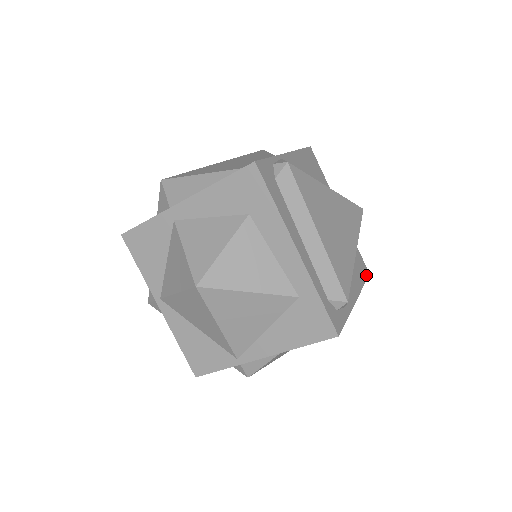
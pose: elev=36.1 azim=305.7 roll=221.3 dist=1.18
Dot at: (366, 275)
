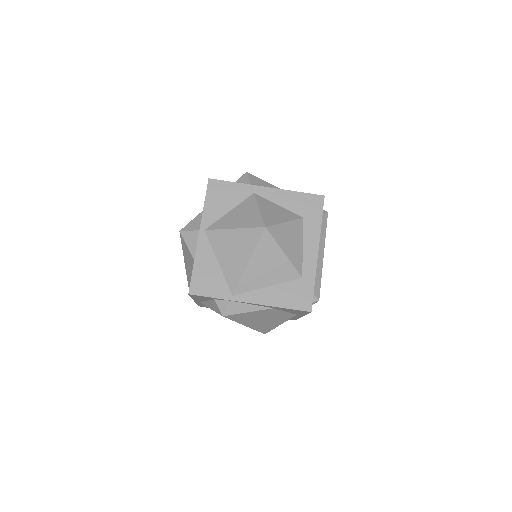
Dot at: occluded
